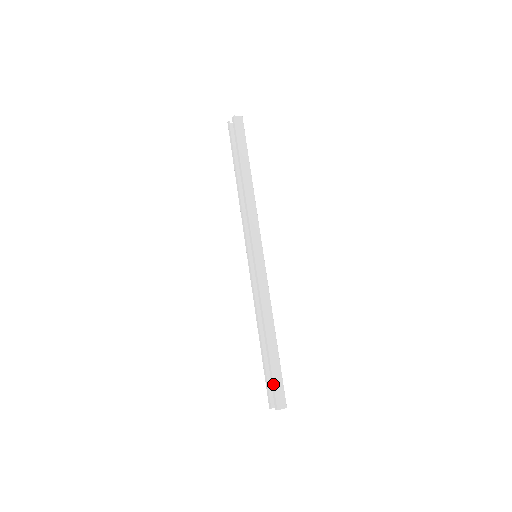
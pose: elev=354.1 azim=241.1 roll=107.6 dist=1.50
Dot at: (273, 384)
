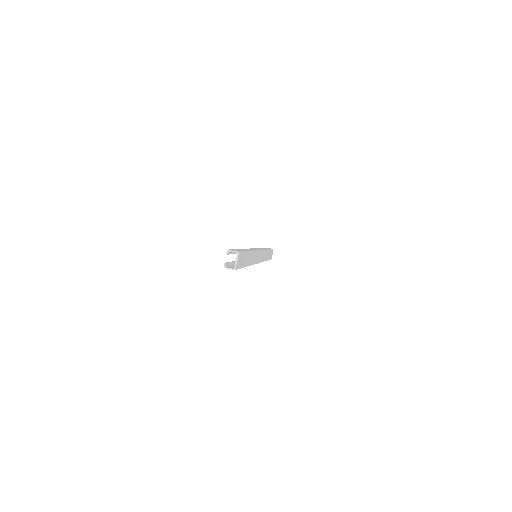
Dot at: occluded
